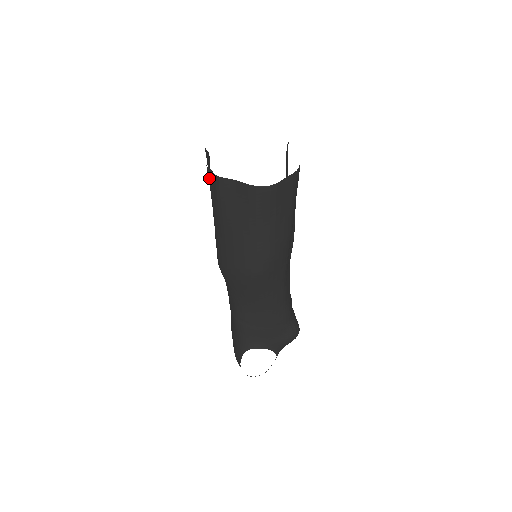
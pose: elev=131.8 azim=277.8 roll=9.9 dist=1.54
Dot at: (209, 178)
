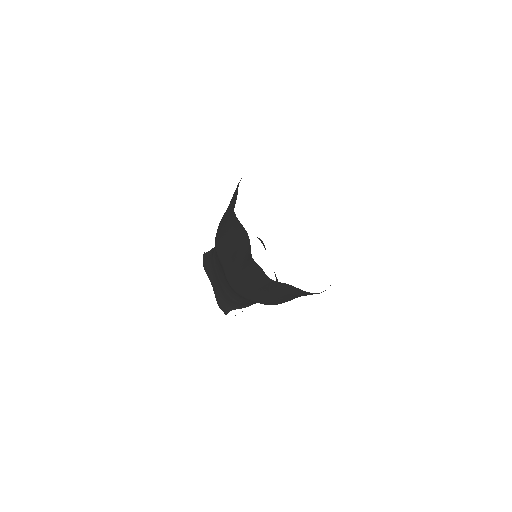
Dot at: (252, 265)
